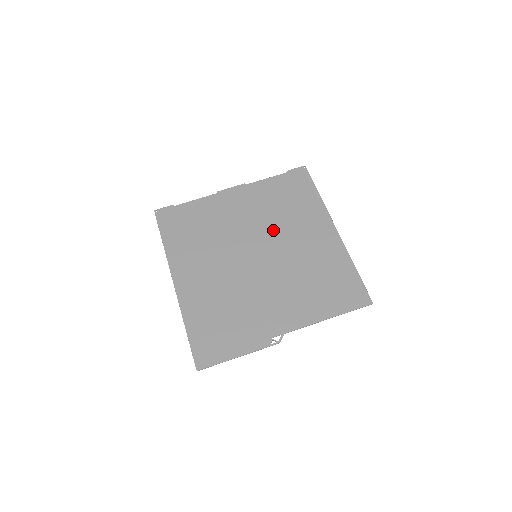
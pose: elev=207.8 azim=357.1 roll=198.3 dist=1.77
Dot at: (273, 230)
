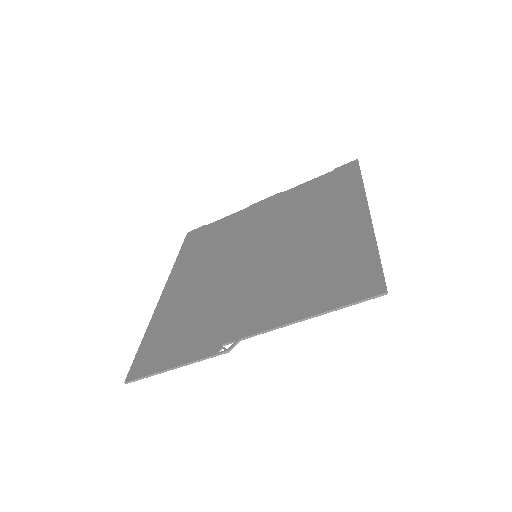
Dot at: (288, 227)
